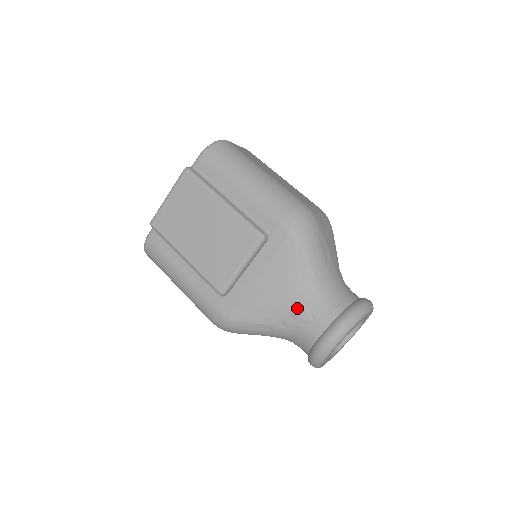
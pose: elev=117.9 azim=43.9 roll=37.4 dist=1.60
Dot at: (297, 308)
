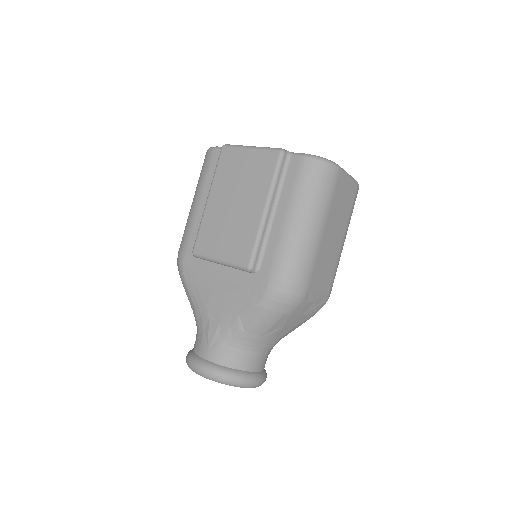
Dot at: (214, 327)
